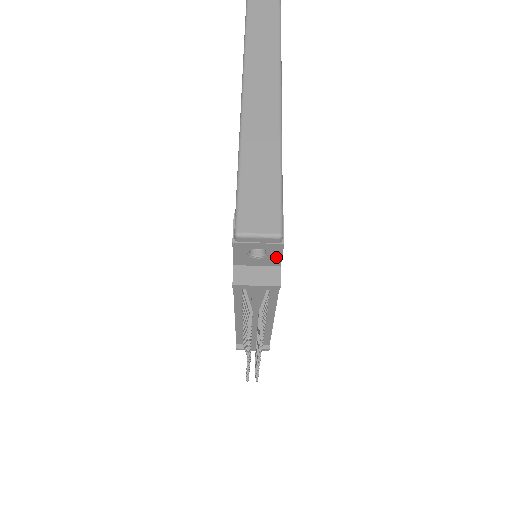
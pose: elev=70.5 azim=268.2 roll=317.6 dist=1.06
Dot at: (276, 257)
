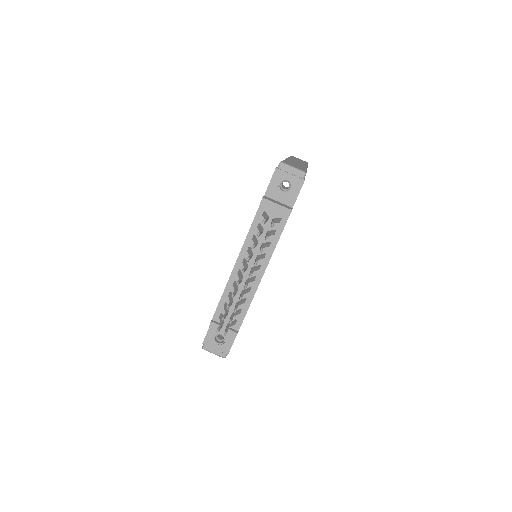
Dot at: (294, 195)
